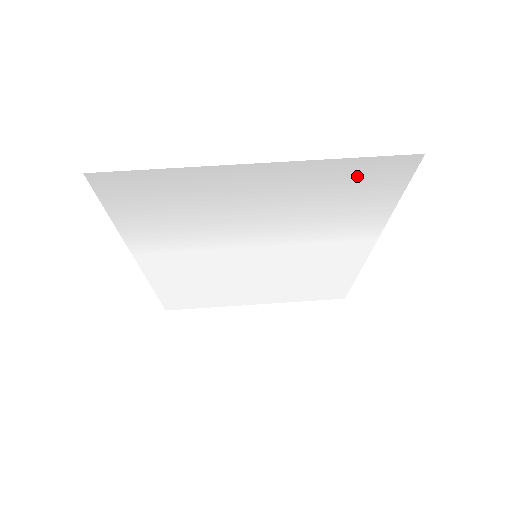
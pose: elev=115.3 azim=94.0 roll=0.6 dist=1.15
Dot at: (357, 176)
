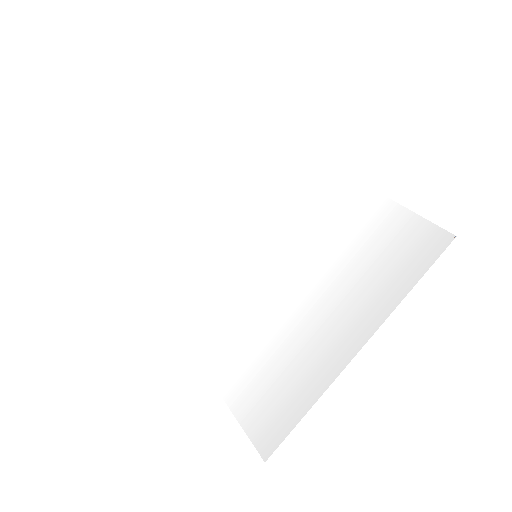
Dot at: (398, 264)
